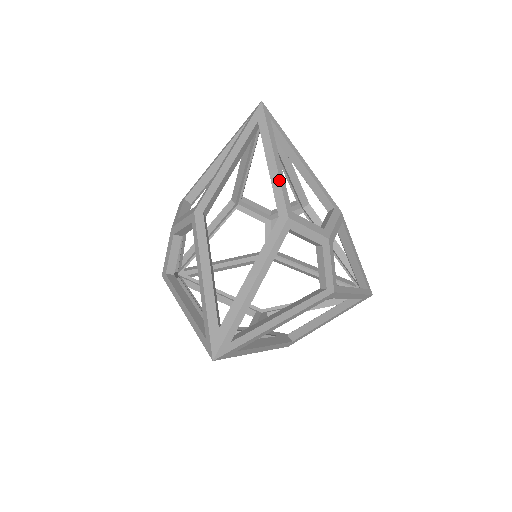
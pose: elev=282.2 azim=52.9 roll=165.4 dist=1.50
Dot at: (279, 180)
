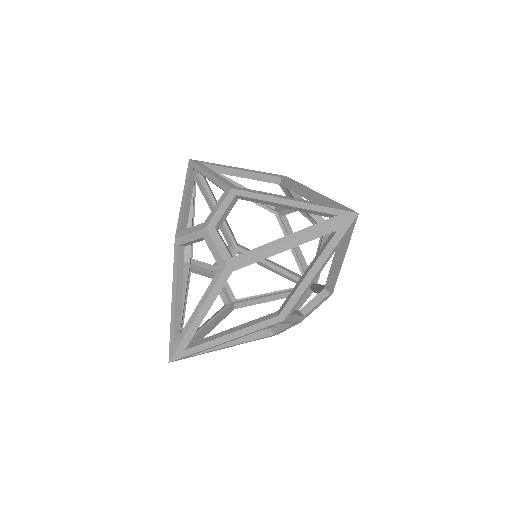
Dot at: (303, 292)
